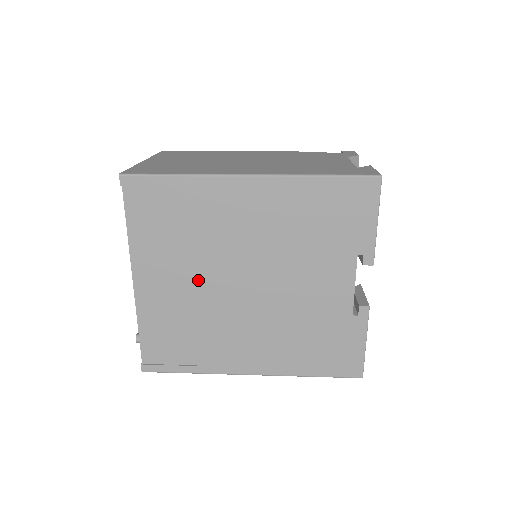
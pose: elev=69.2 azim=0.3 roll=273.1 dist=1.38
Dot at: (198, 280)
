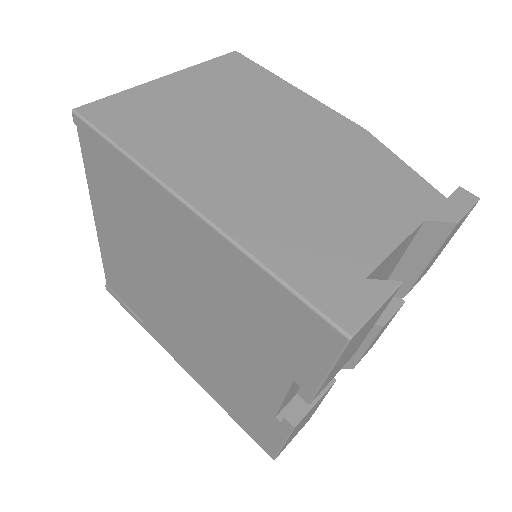
Dot at: (142, 264)
